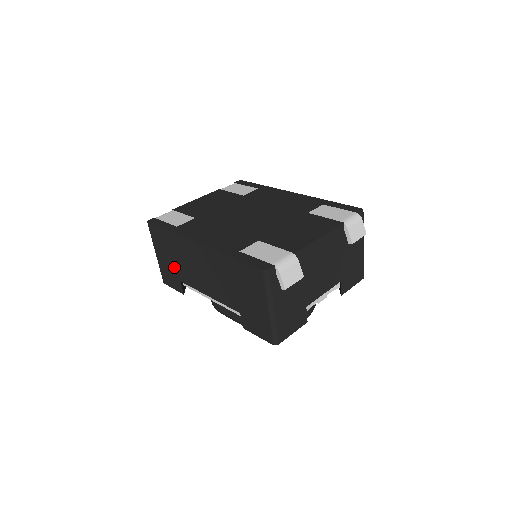
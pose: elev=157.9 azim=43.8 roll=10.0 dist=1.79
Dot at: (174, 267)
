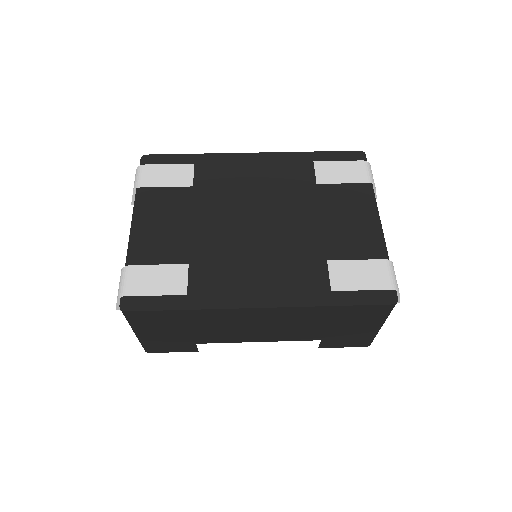
Dot at: (185, 336)
